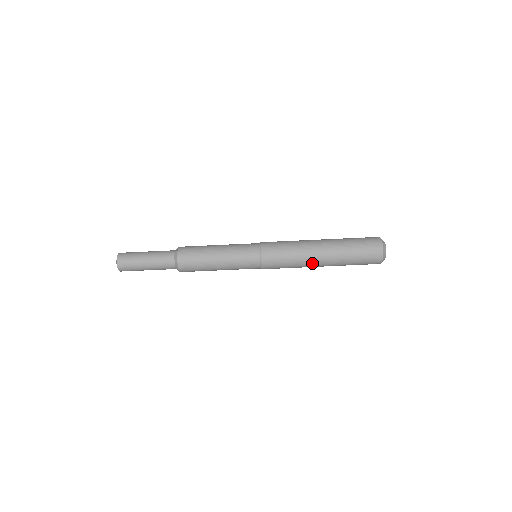
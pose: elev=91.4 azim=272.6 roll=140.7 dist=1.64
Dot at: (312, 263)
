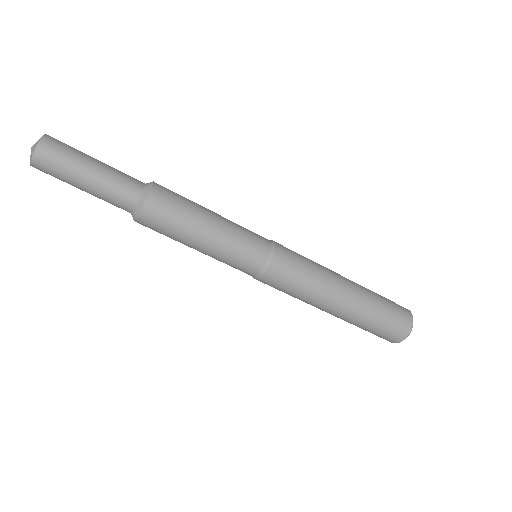
Dot at: (323, 306)
